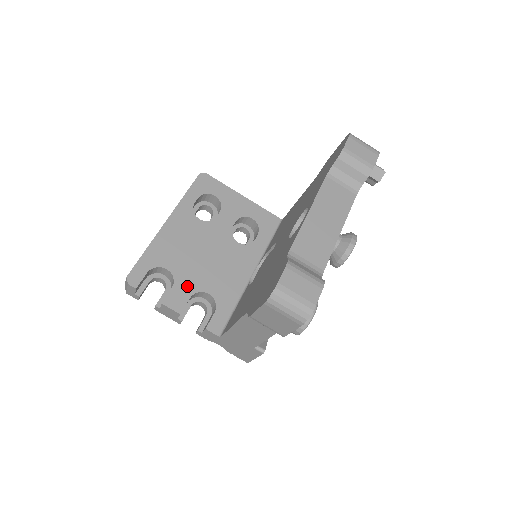
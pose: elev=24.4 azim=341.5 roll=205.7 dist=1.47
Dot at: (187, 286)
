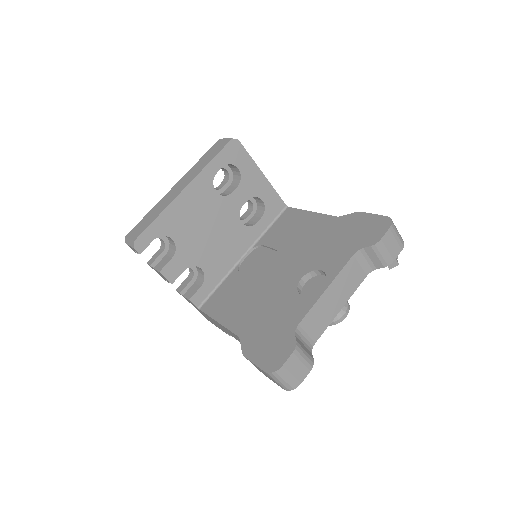
Dot at: (185, 259)
